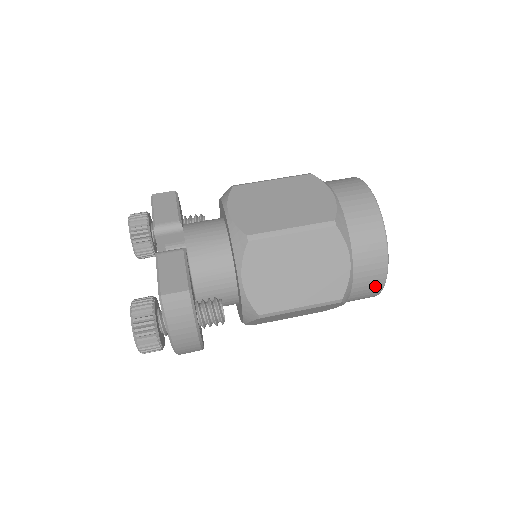
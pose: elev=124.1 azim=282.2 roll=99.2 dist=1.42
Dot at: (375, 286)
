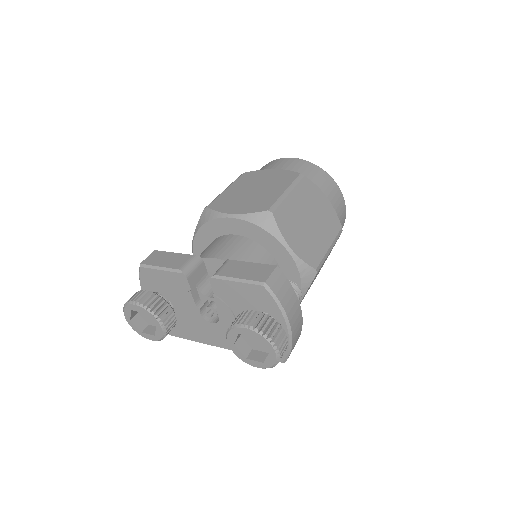
Dot at: (343, 214)
